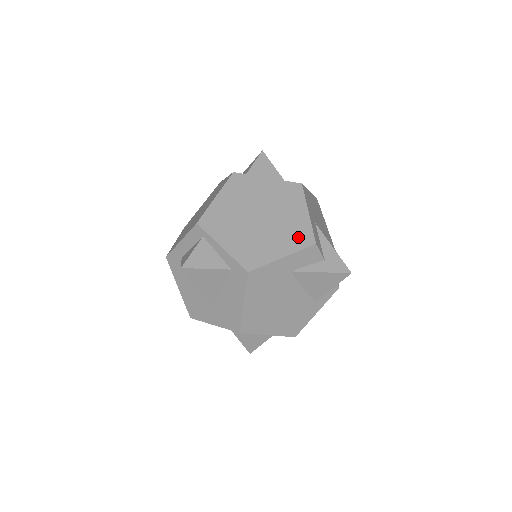
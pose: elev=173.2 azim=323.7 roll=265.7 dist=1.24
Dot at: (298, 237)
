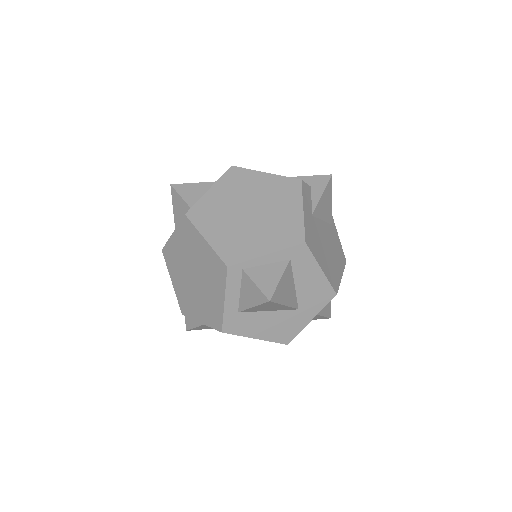
Dot at: (288, 190)
